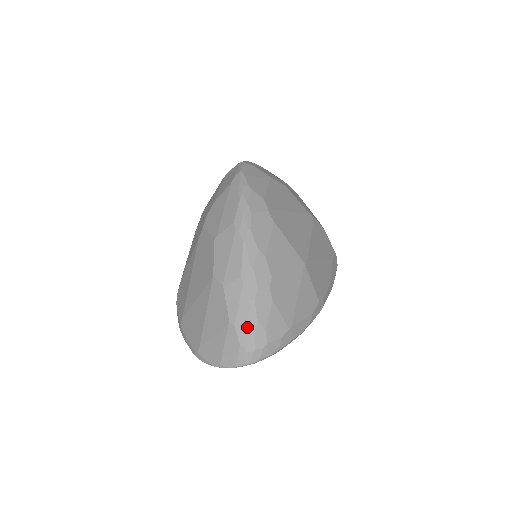
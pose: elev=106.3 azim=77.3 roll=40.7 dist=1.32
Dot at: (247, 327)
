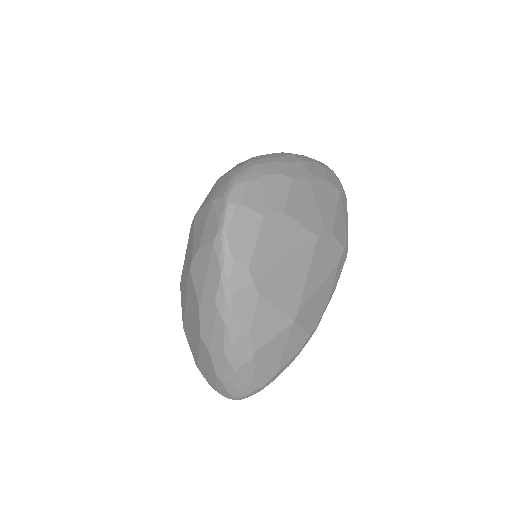
Dot at: (232, 386)
